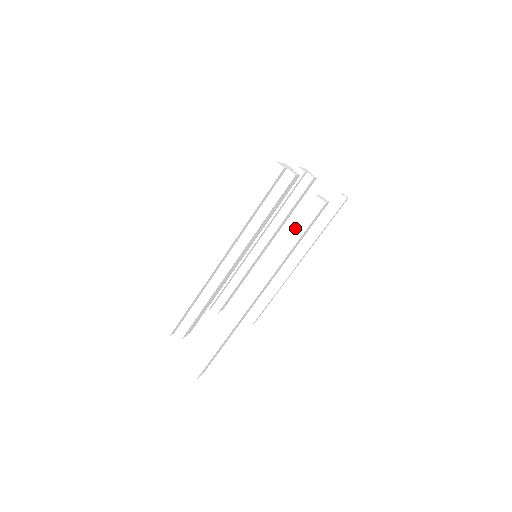
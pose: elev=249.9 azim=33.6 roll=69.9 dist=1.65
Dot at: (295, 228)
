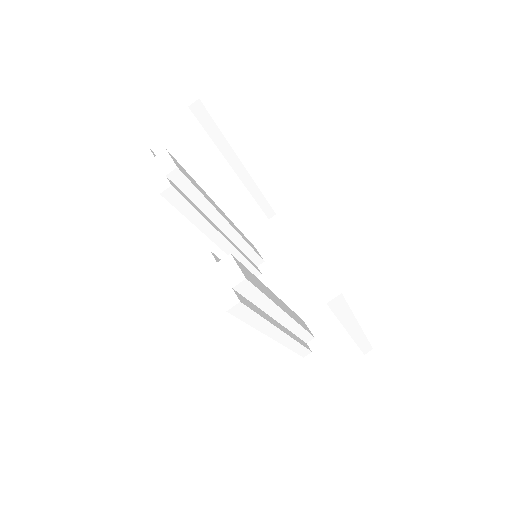
Dot at: (338, 314)
